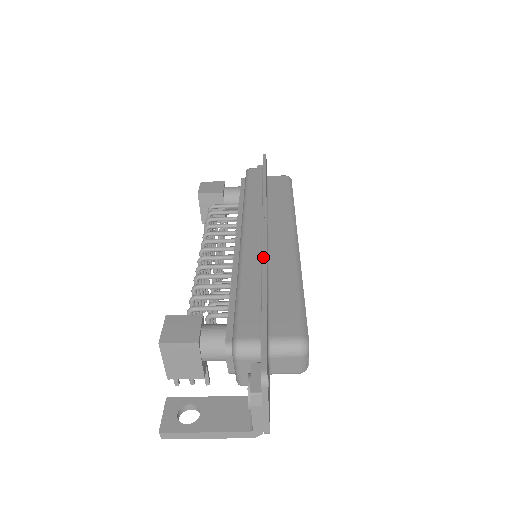
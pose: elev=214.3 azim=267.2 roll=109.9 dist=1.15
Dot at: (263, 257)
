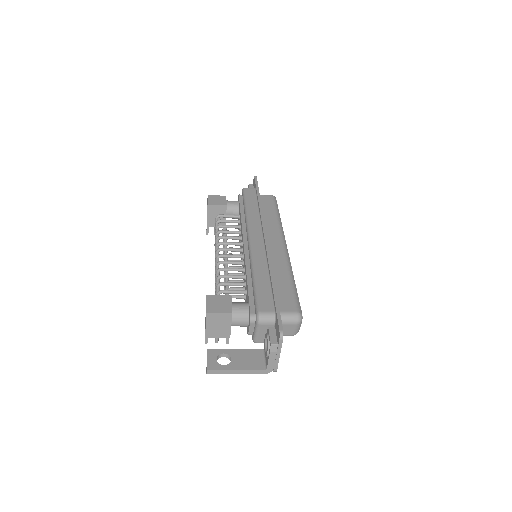
Dot at: (268, 259)
